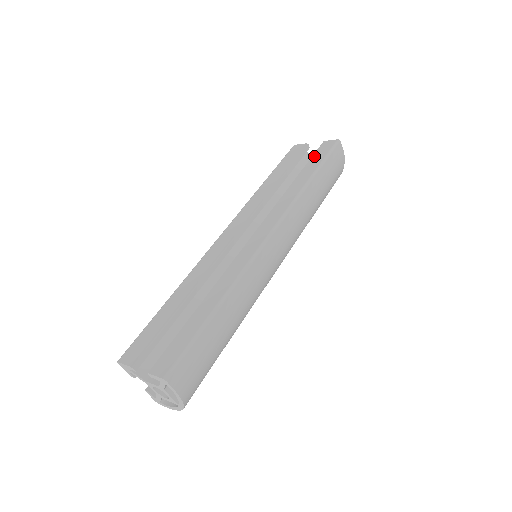
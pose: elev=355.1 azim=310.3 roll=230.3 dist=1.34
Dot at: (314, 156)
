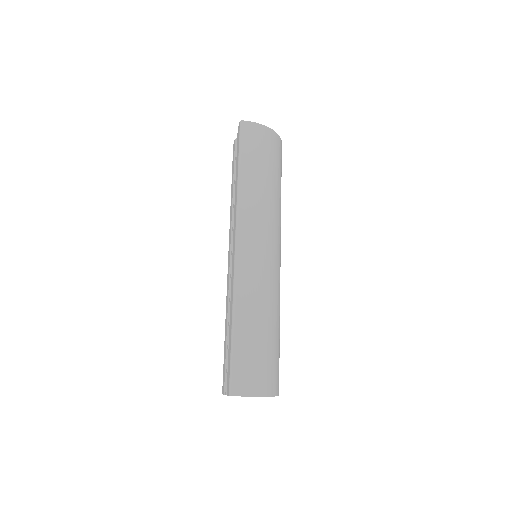
Dot at: (237, 150)
